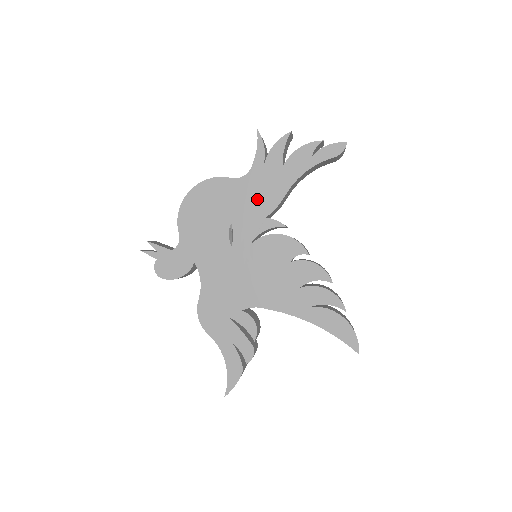
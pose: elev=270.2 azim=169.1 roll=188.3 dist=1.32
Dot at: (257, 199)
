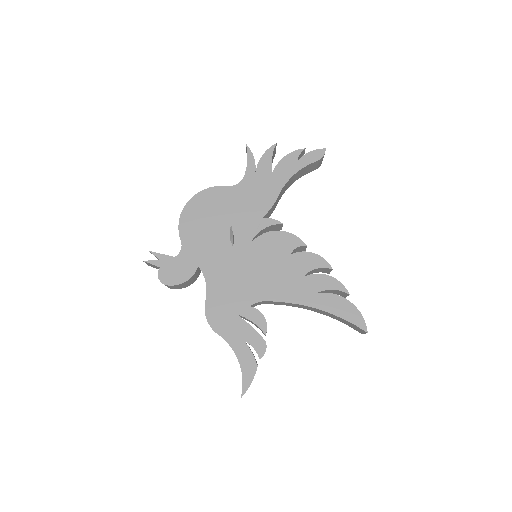
Dot at: (253, 202)
